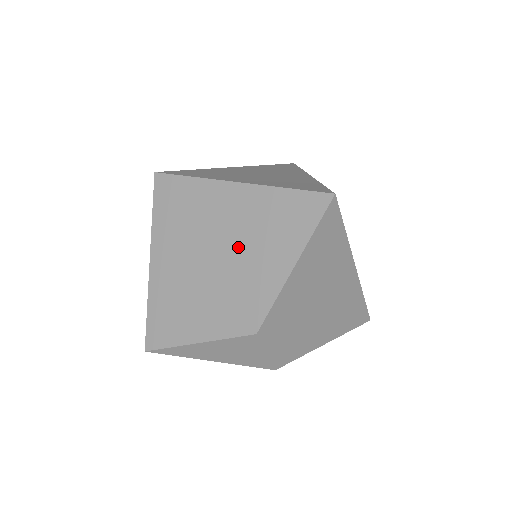
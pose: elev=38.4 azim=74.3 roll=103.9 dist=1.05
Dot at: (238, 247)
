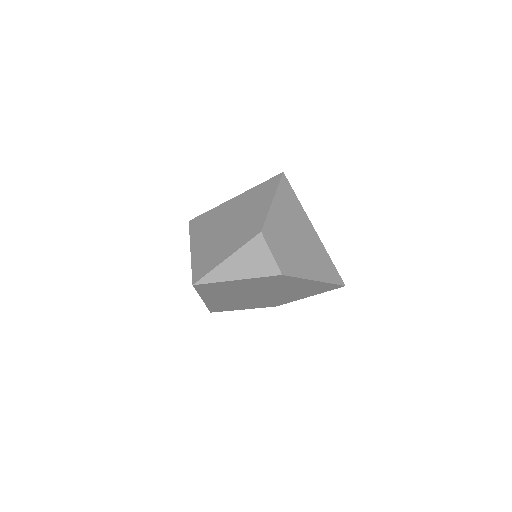
Dot at: (241, 213)
